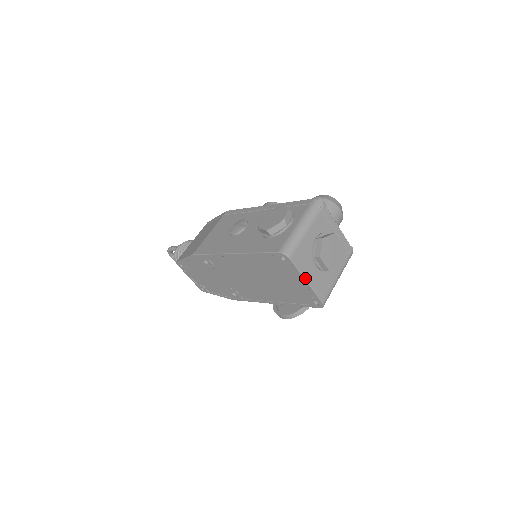
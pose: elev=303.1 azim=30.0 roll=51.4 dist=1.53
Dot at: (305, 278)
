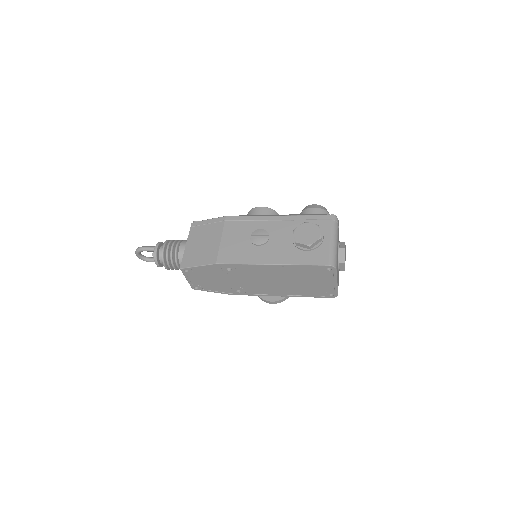
Dot at: (337, 280)
